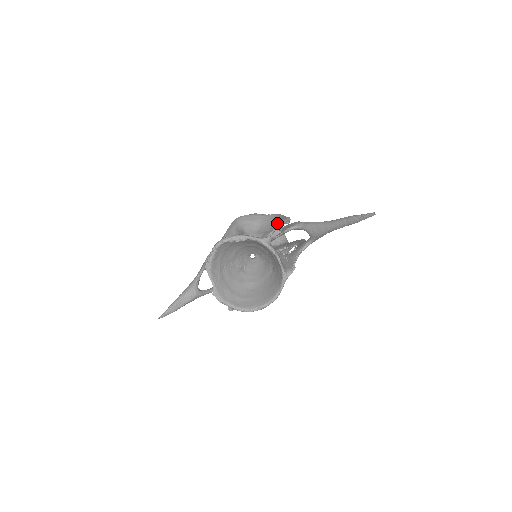
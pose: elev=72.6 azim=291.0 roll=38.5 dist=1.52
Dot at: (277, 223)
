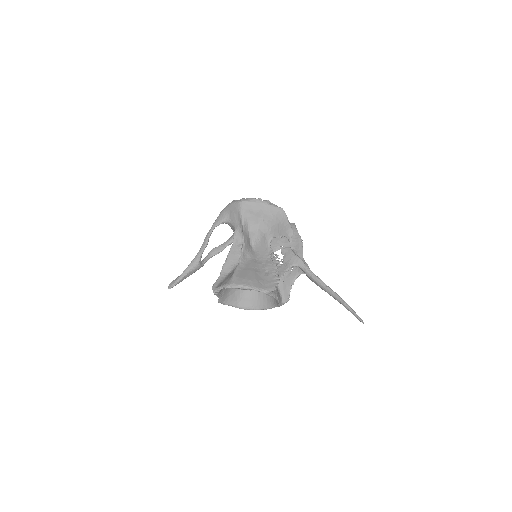
Dot at: (280, 230)
